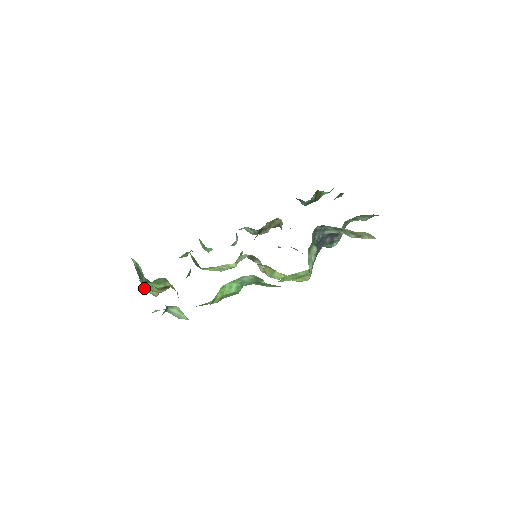
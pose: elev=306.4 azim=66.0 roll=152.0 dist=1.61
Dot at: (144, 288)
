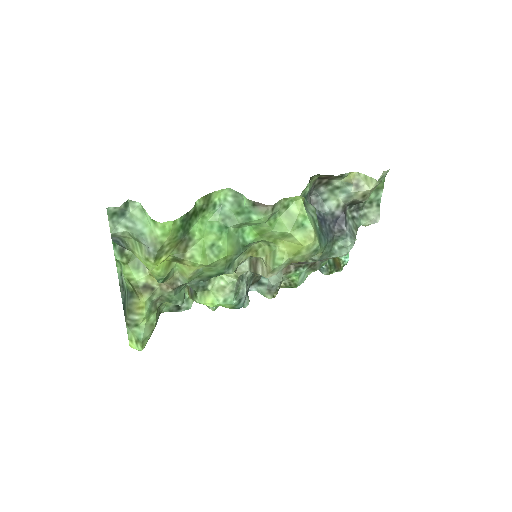
Dot at: (128, 329)
